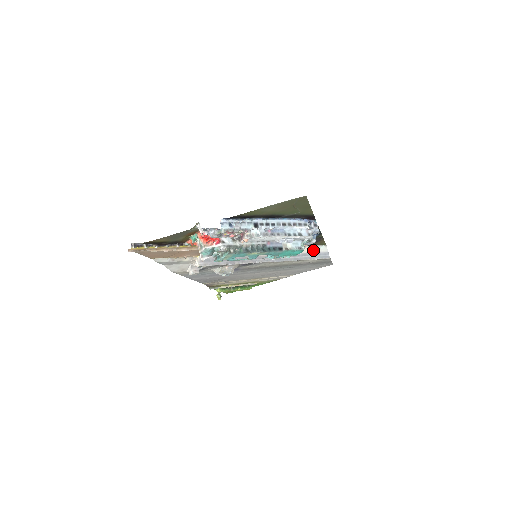
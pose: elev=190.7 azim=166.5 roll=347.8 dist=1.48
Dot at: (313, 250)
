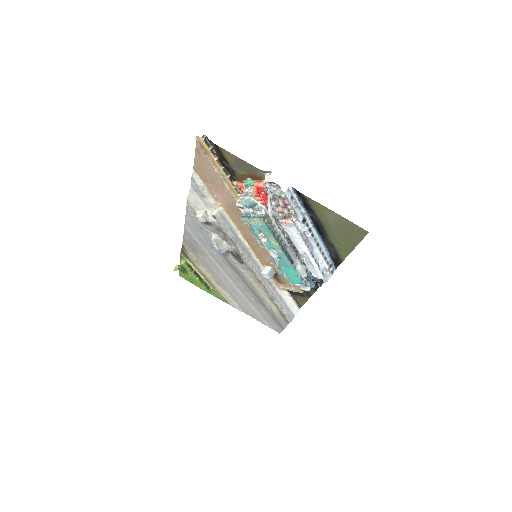
Dot at: (288, 302)
